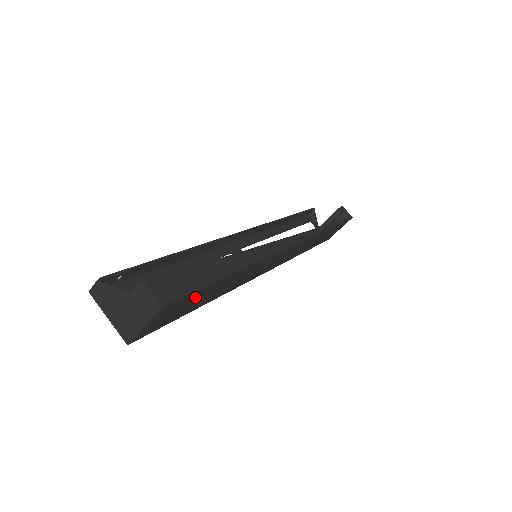
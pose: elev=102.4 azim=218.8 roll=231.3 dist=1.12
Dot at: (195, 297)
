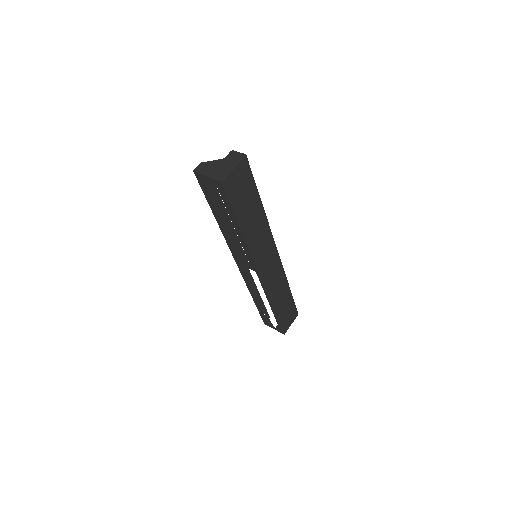
Dot at: (248, 190)
